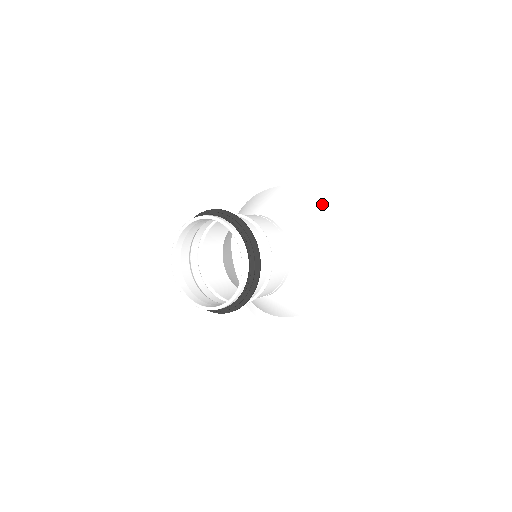
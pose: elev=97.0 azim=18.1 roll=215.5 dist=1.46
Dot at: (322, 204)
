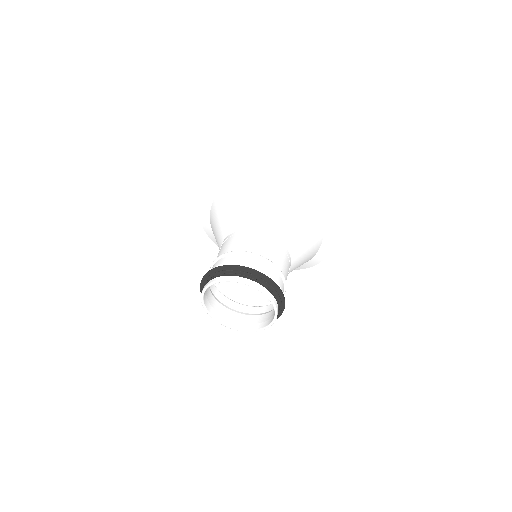
Dot at: (248, 181)
